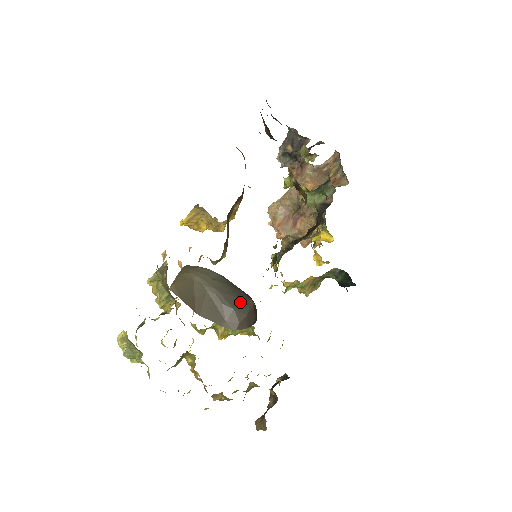
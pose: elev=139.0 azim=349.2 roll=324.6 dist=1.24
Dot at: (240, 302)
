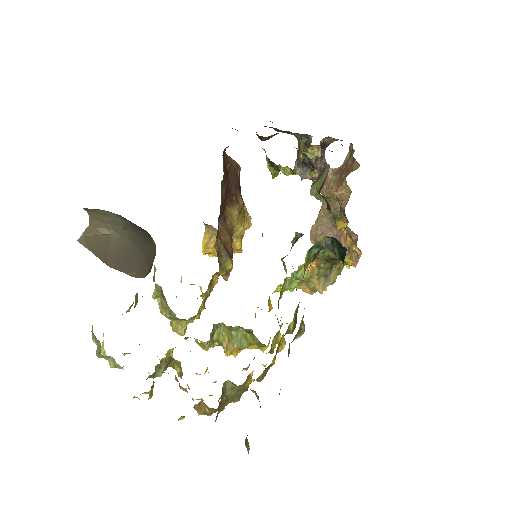
Dot at: (148, 246)
